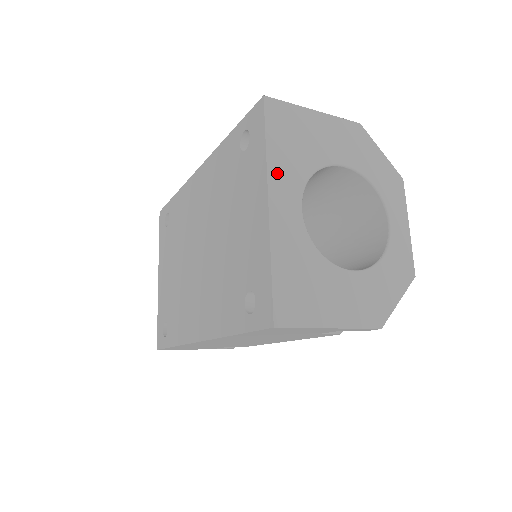
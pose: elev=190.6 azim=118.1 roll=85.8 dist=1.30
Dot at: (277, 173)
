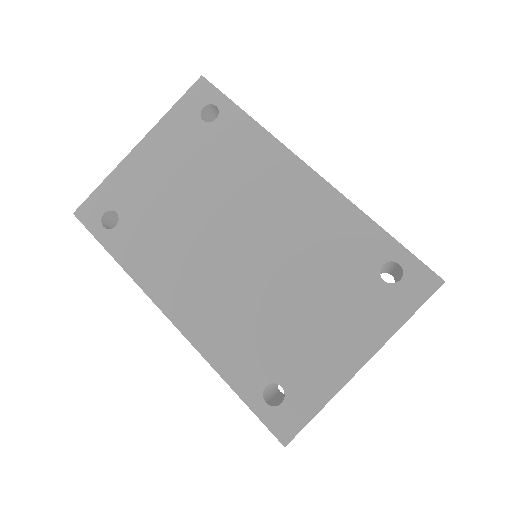
Dot at: occluded
